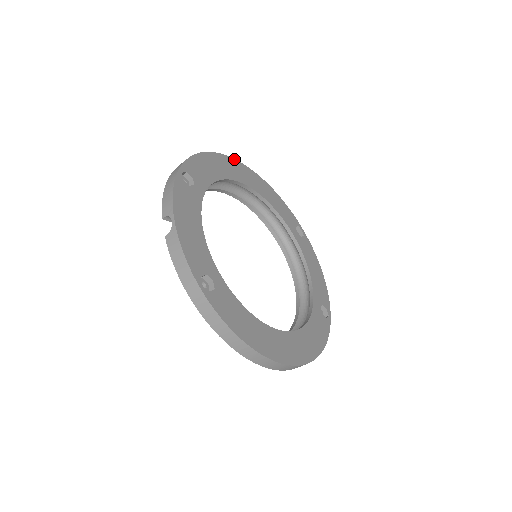
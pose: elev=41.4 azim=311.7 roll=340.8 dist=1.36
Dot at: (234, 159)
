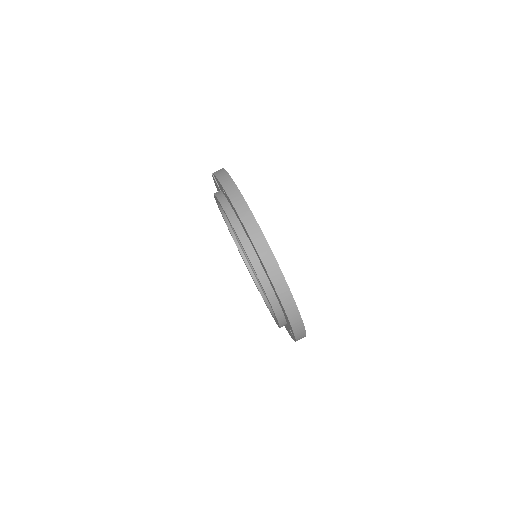
Dot at: occluded
